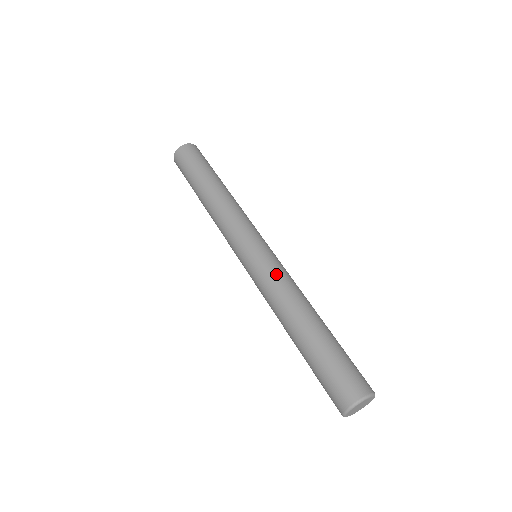
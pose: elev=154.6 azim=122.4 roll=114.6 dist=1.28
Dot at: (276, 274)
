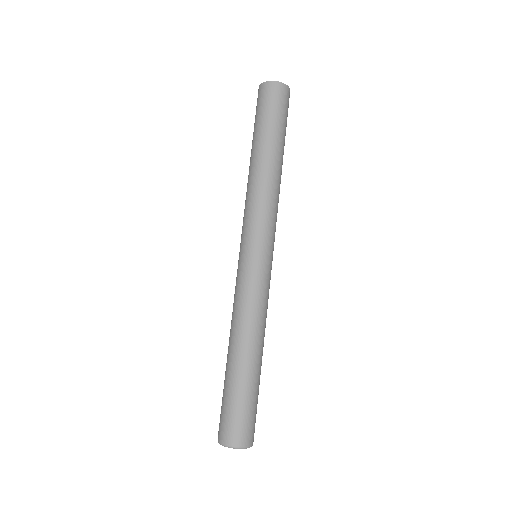
Dot at: (241, 293)
